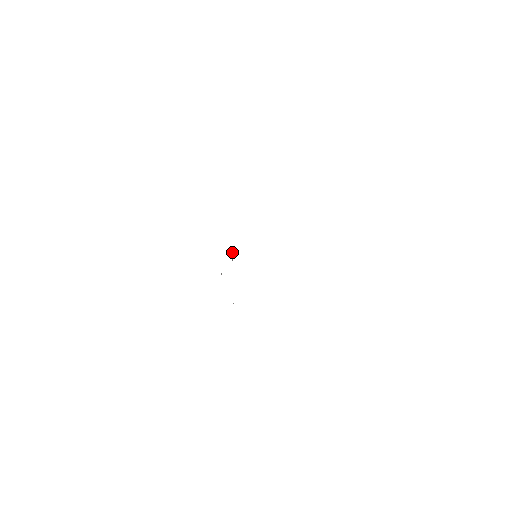
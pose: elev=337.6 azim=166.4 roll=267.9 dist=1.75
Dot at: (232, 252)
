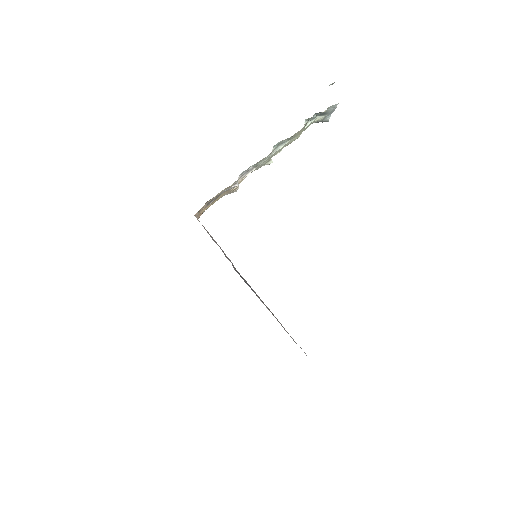
Dot at: occluded
